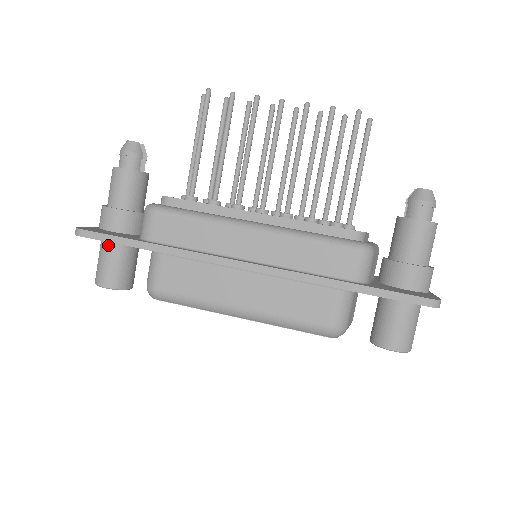
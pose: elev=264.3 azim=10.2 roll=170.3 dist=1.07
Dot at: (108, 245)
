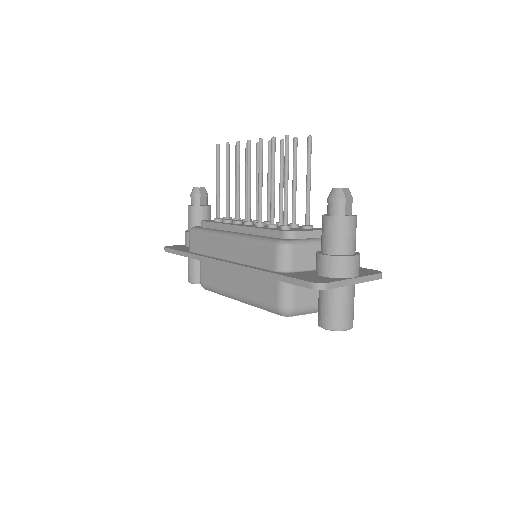
Dot at: occluded
